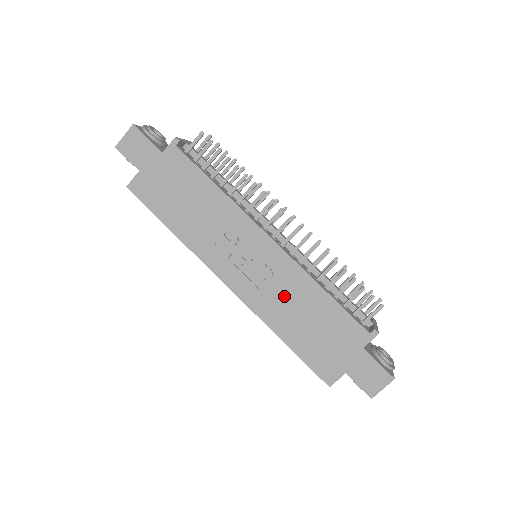
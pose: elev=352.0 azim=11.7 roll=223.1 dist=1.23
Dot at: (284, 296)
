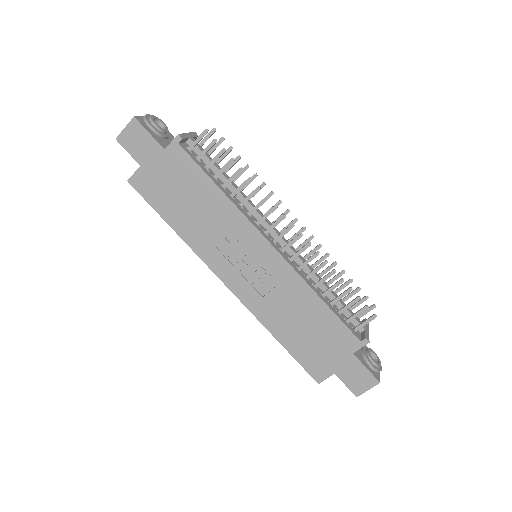
Dot at: (281, 300)
